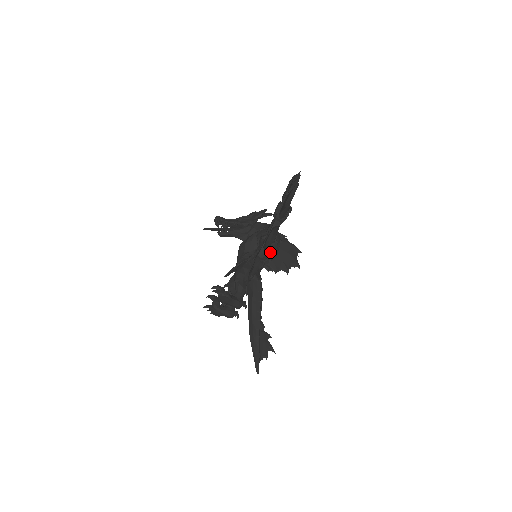
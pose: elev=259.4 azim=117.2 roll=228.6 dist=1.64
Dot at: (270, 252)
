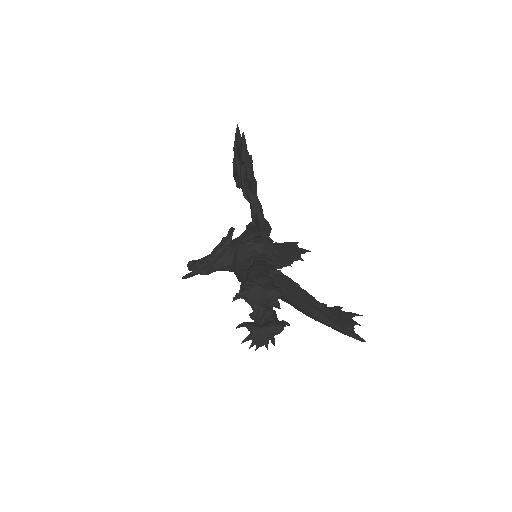
Dot at: occluded
